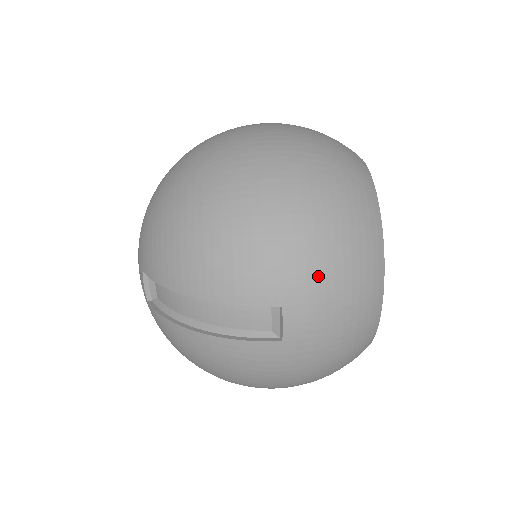
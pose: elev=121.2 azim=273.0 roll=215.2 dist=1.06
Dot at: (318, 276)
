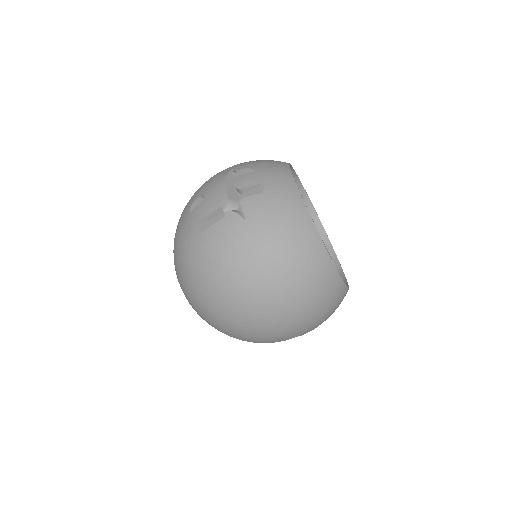
Dot at: (312, 324)
